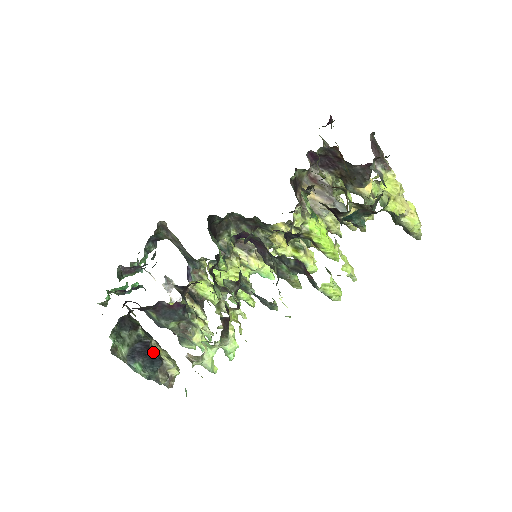
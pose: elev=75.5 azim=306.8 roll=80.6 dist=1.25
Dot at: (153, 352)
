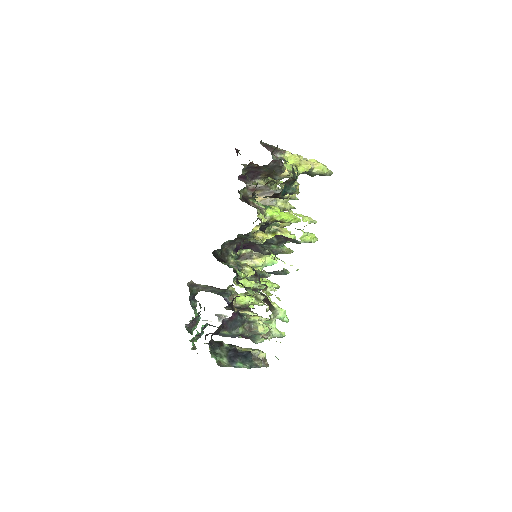
Dot at: (242, 352)
